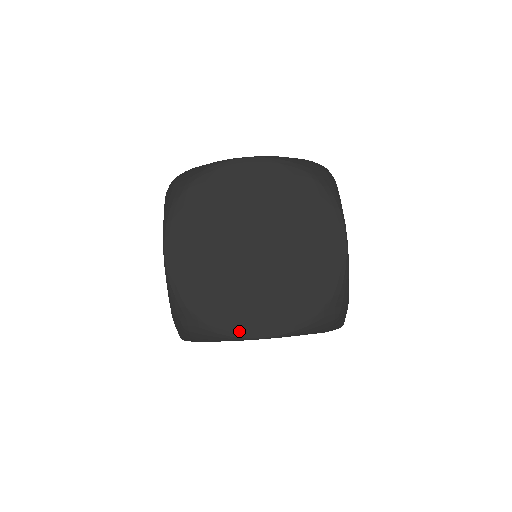
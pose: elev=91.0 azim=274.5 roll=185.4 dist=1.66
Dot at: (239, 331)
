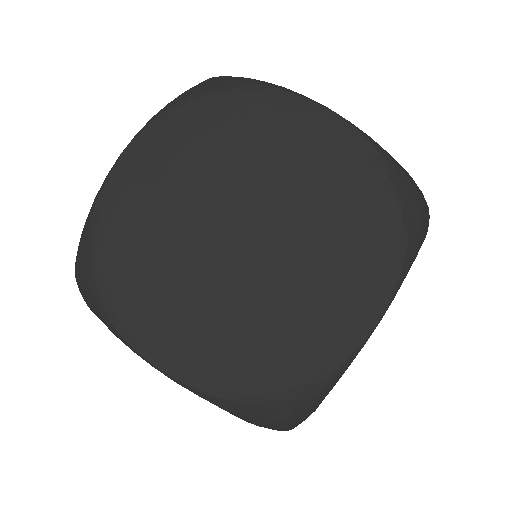
Dot at: (132, 331)
